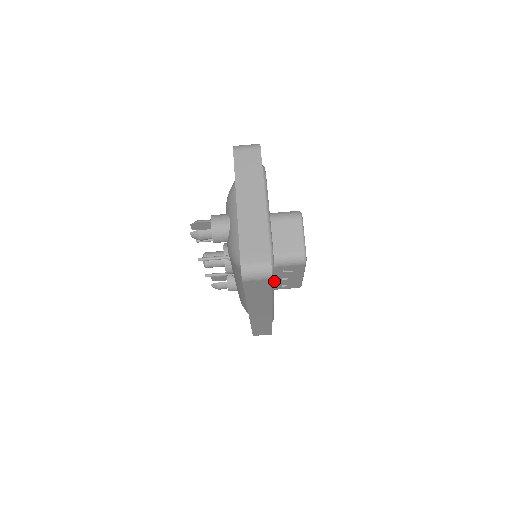
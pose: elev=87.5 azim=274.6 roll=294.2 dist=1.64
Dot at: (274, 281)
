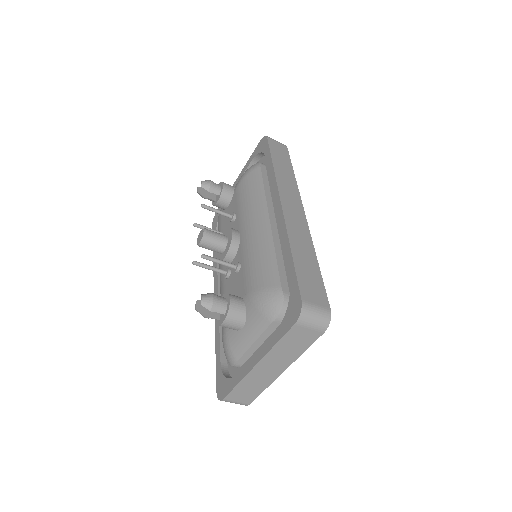
Dot at: occluded
